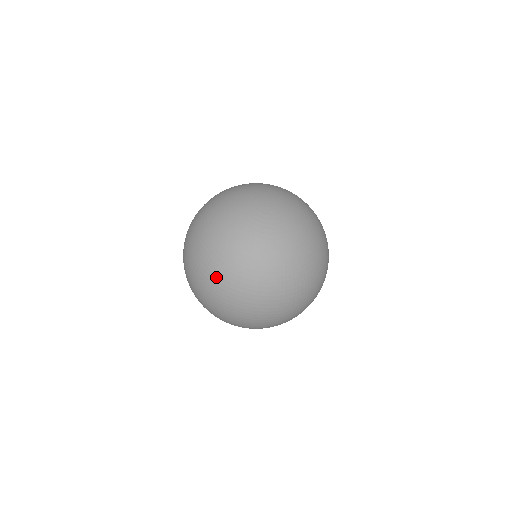
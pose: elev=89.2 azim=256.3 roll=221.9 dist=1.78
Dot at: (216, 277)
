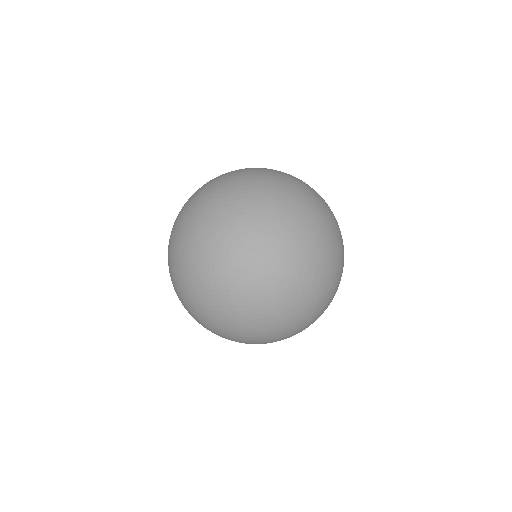
Dot at: (223, 260)
